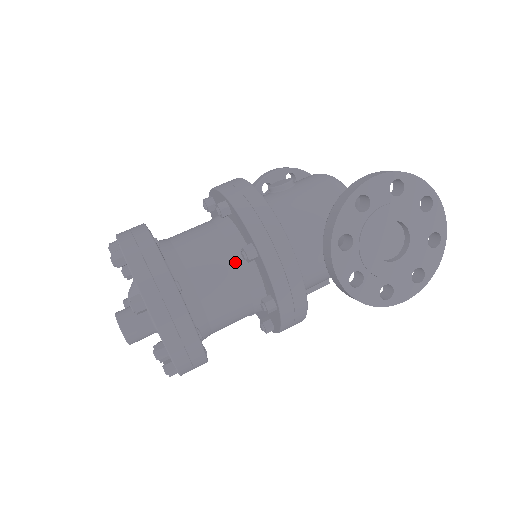
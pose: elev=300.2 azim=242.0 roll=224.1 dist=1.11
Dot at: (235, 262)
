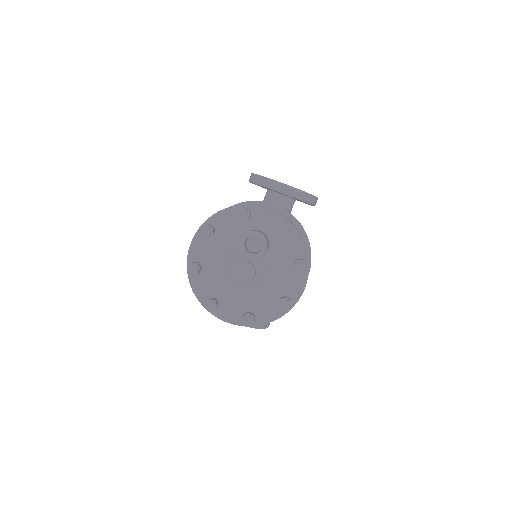
Dot at: occluded
